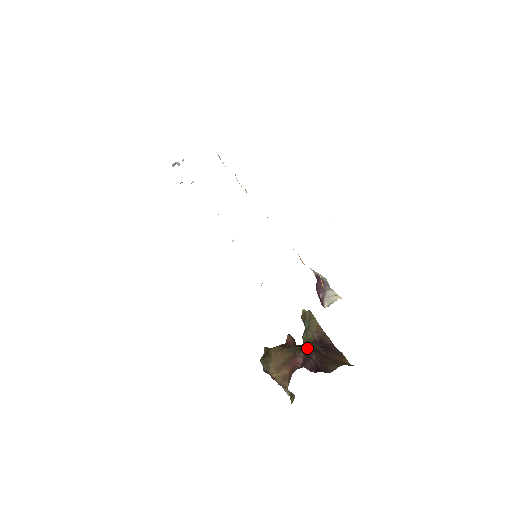
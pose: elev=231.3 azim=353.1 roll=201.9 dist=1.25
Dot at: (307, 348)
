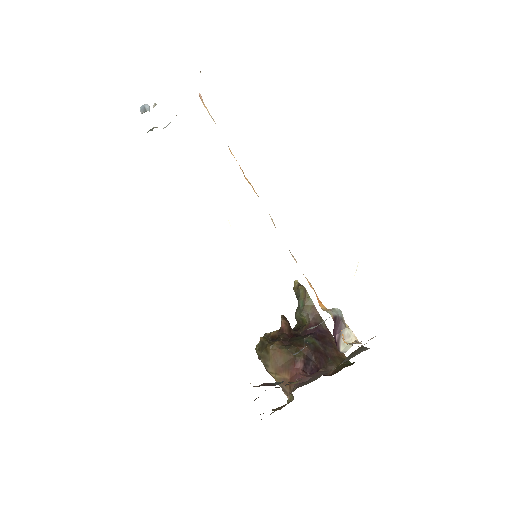
Dot at: (307, 349)
